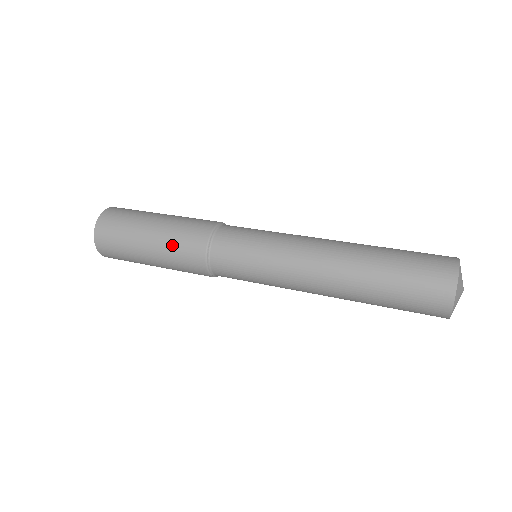
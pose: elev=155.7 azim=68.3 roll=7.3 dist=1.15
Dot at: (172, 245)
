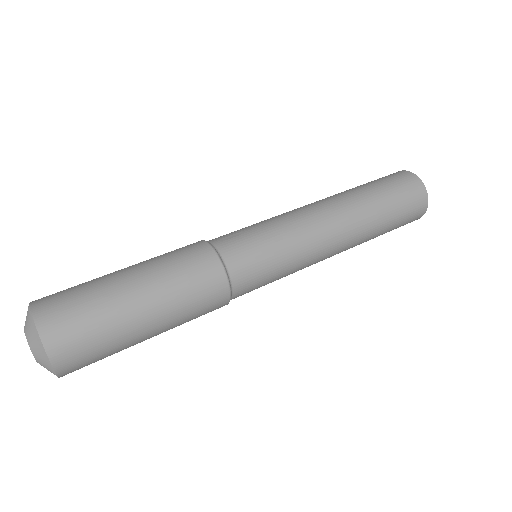
Dot at: occluded
